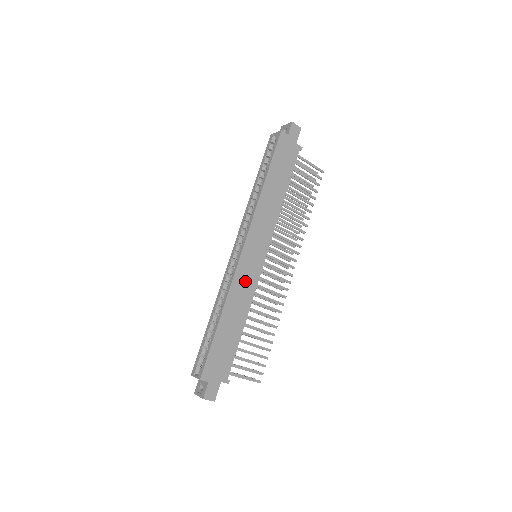
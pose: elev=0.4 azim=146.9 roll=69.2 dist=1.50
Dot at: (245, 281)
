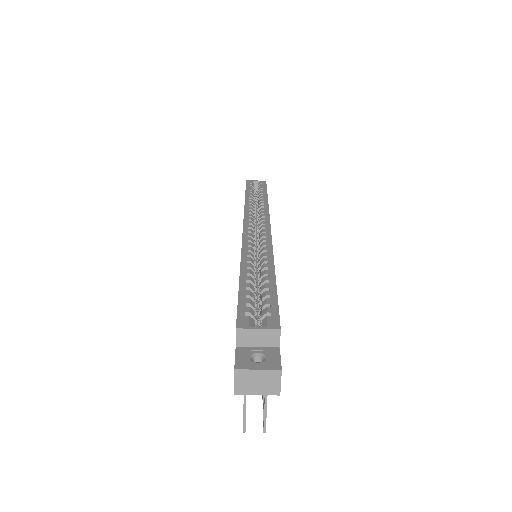
Dot at: occluded
